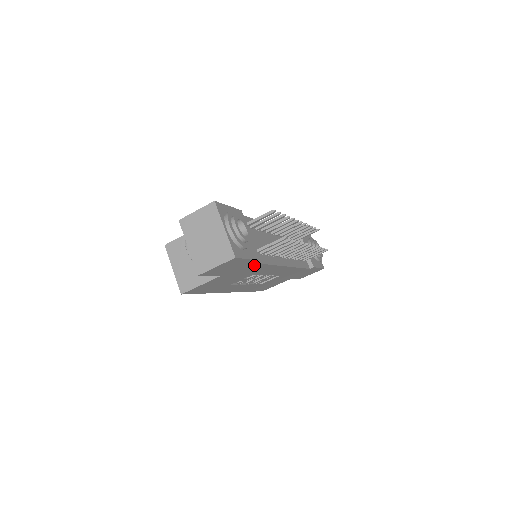
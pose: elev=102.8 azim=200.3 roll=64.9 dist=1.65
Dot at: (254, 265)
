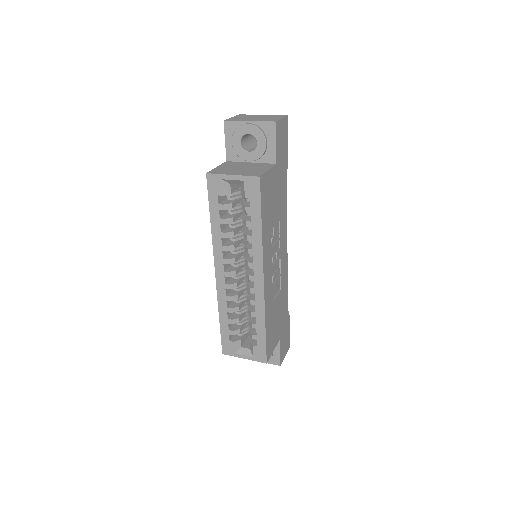
Dot at: (285, 178)
